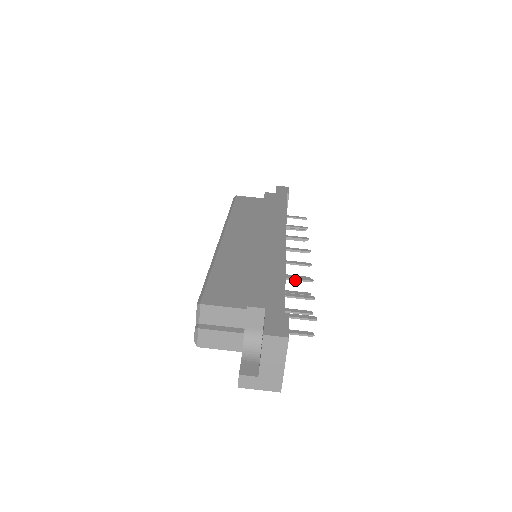
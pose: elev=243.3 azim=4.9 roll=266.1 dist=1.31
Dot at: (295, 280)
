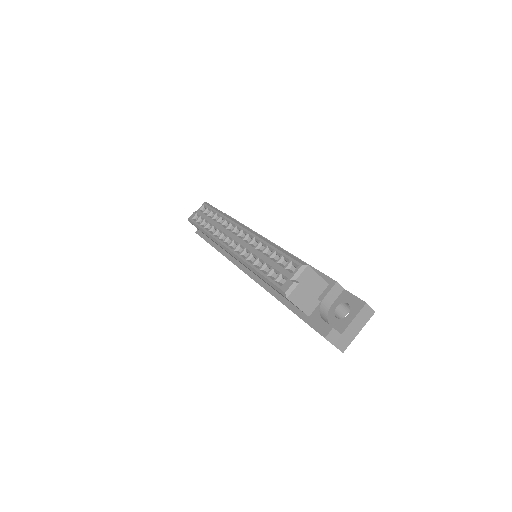
Dot at: occluded
